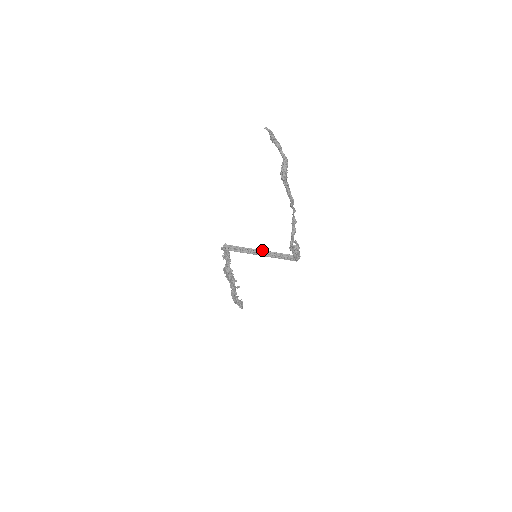
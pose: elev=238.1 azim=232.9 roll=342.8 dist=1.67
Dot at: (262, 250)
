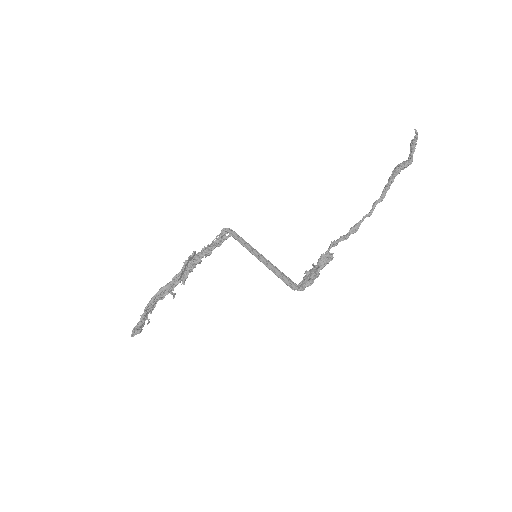
Dot at: occluded
